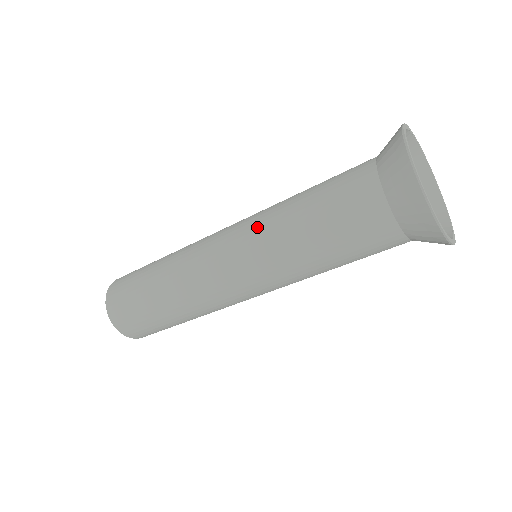
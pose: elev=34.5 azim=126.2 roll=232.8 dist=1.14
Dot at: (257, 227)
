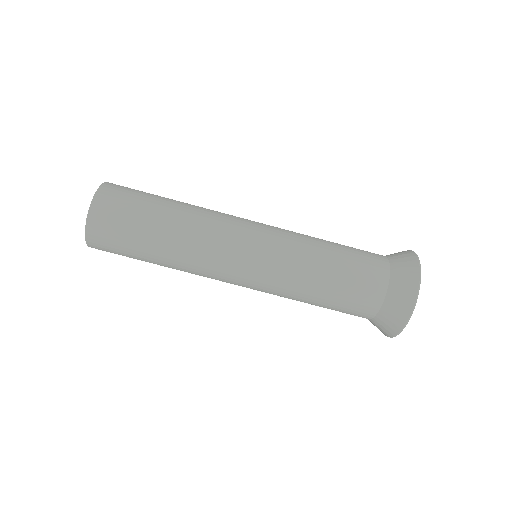
Dot at: occluded
